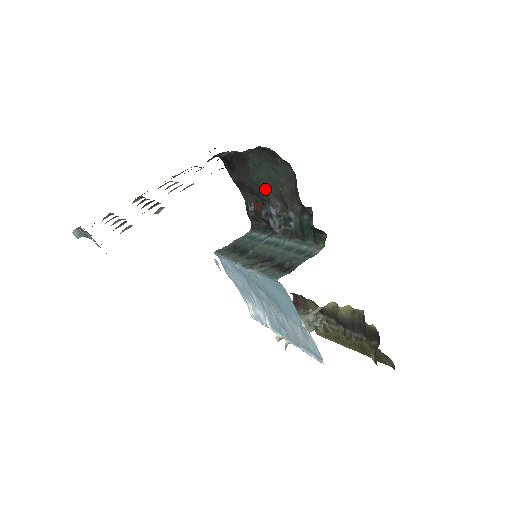
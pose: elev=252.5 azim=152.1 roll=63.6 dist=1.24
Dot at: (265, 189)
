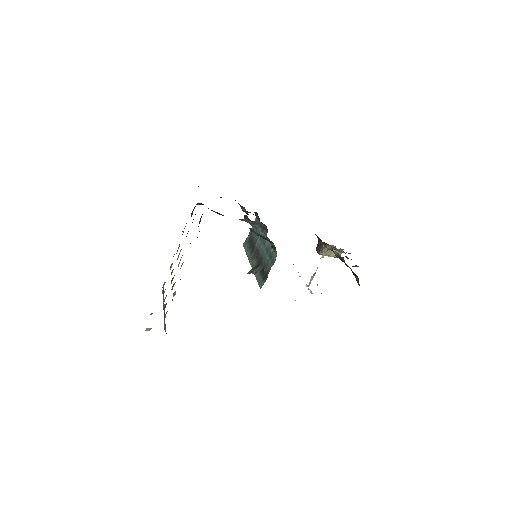
Dot at: occluded
